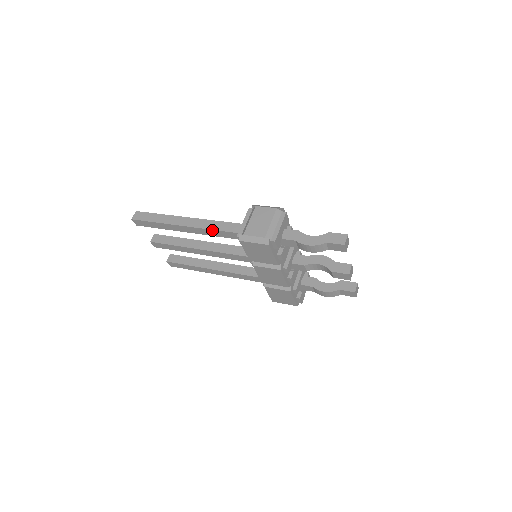
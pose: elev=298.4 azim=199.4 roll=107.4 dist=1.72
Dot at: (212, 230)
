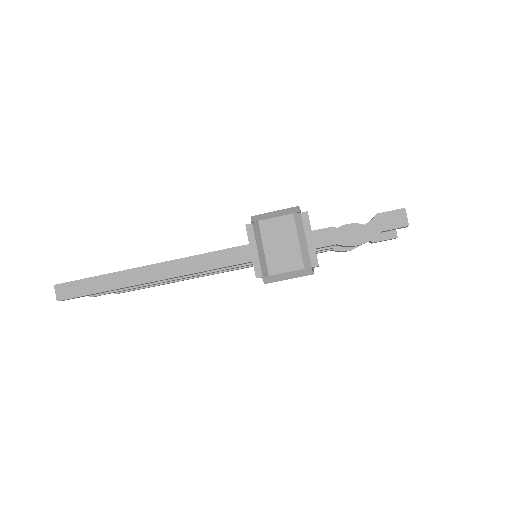
Dot at: (200, 272)
